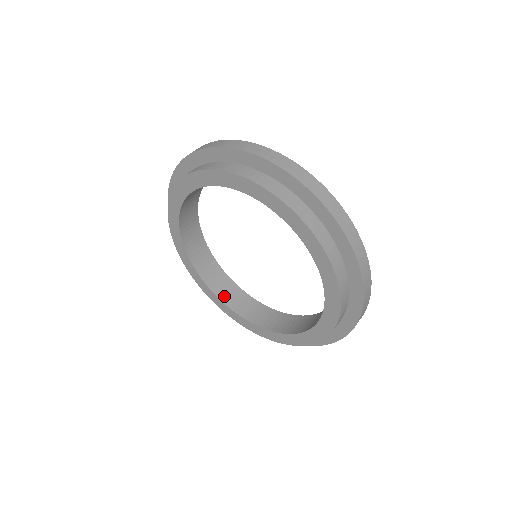
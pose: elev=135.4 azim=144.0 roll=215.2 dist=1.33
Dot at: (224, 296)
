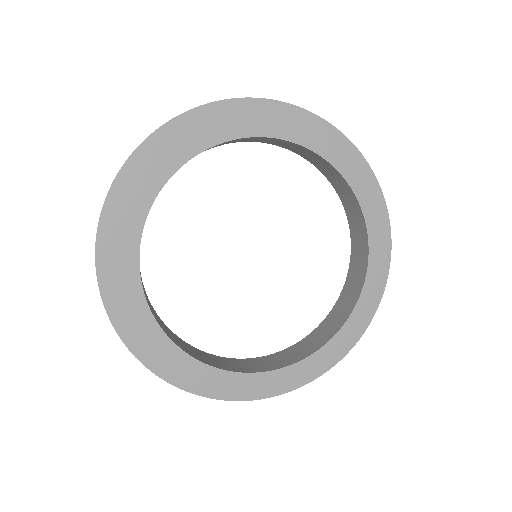
Dot at: (258, 369)
